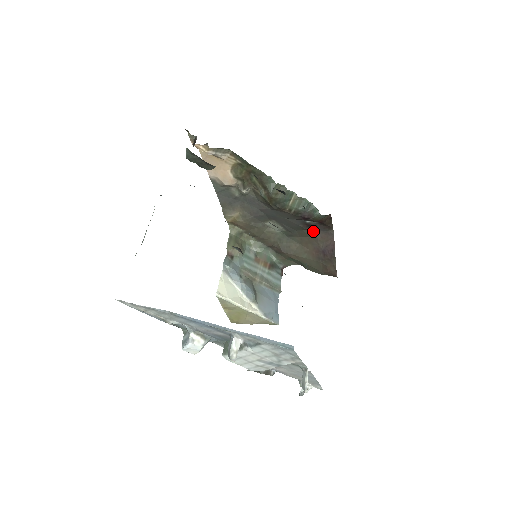
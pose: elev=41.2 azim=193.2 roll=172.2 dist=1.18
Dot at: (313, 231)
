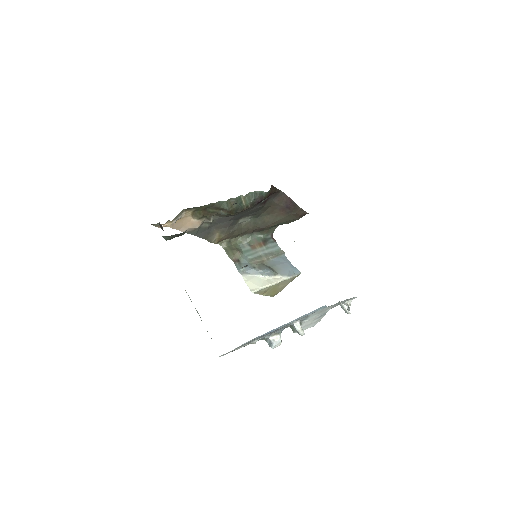
Dot at: (270, 202)
